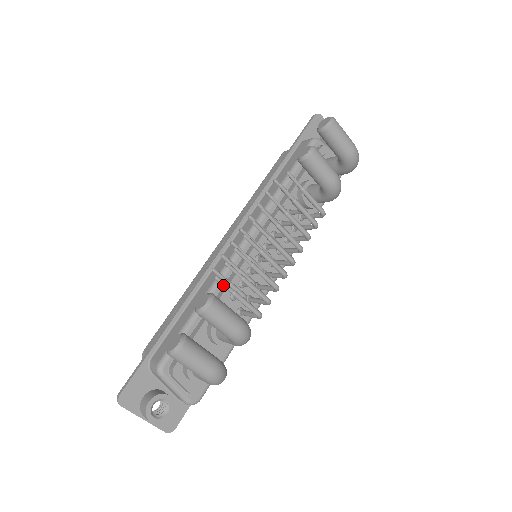
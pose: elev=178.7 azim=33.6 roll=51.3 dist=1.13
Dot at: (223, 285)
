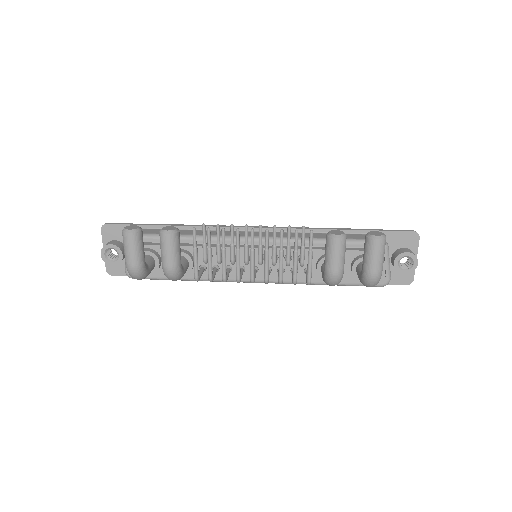
Dot at: (193, 237)
